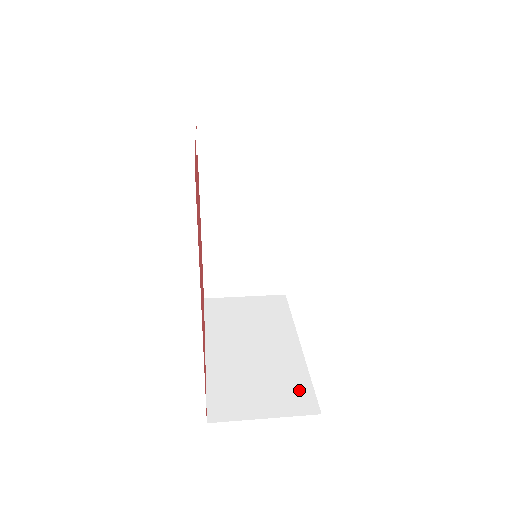
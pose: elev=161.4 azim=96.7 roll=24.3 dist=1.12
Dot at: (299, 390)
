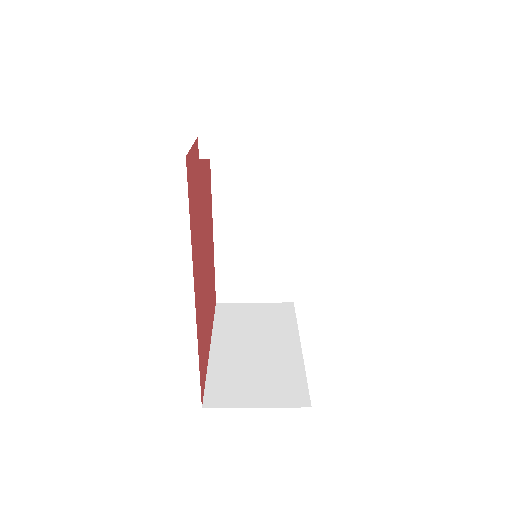
Dot at: (293, 385)
